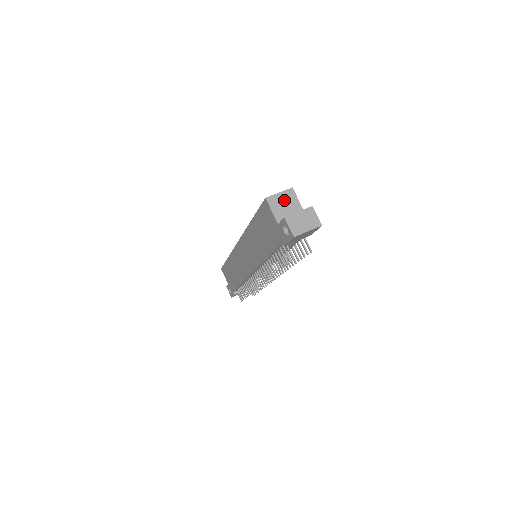
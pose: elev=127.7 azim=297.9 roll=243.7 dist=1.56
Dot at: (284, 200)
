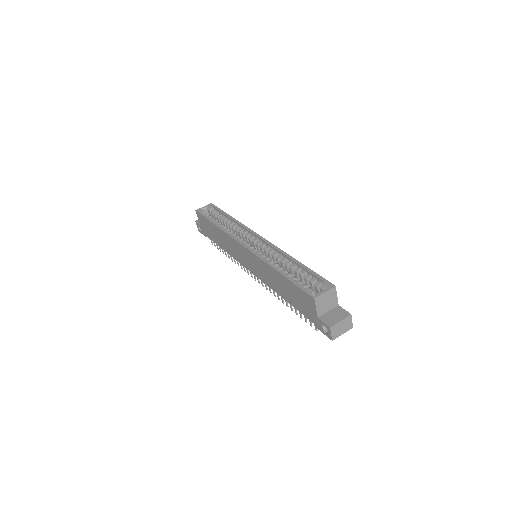
Dot at: (327, 298)
